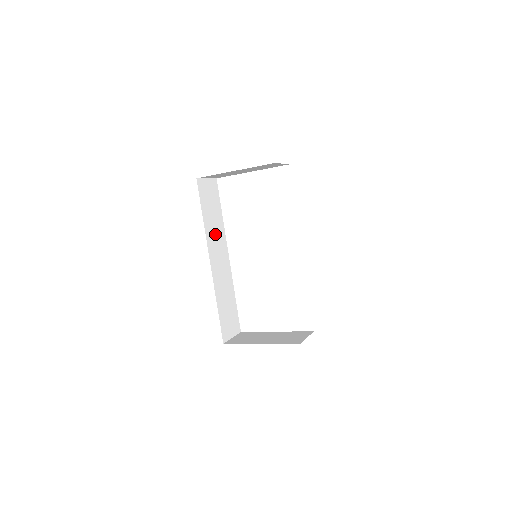
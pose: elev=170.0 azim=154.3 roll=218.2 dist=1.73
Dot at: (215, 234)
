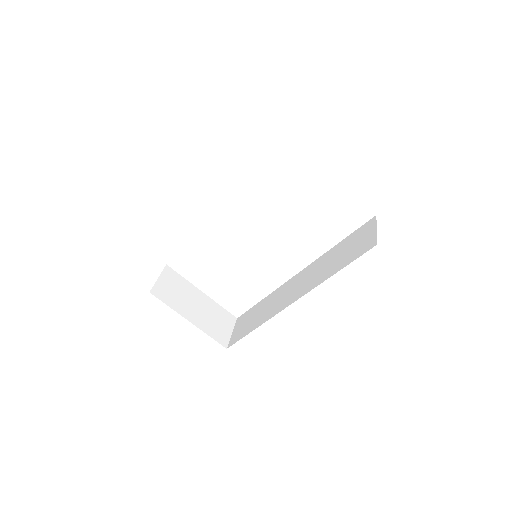
Dot at: occluded
